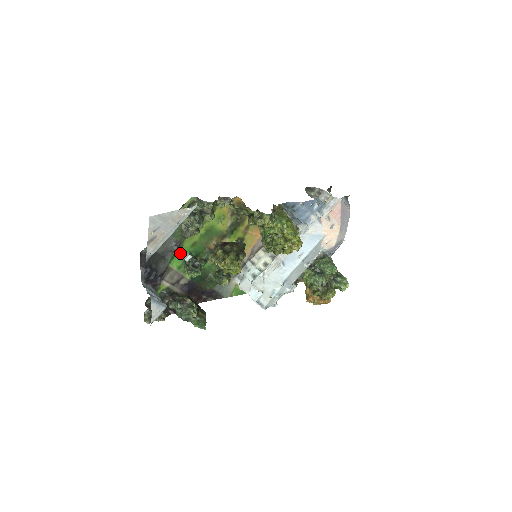
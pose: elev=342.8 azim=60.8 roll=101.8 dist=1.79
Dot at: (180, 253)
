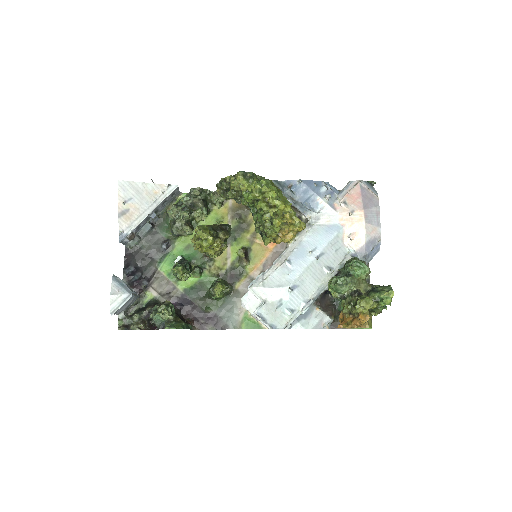
Dot at: (171, 256)
